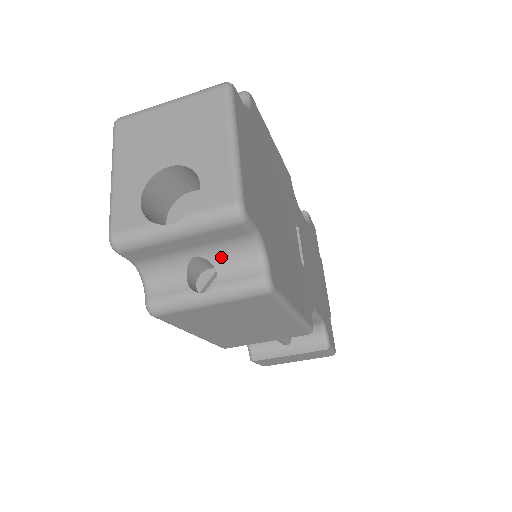
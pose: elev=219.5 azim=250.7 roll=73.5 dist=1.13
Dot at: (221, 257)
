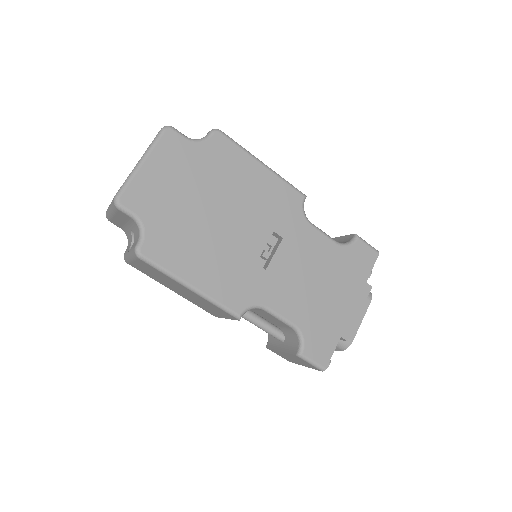
Dot at: (135, 232)
